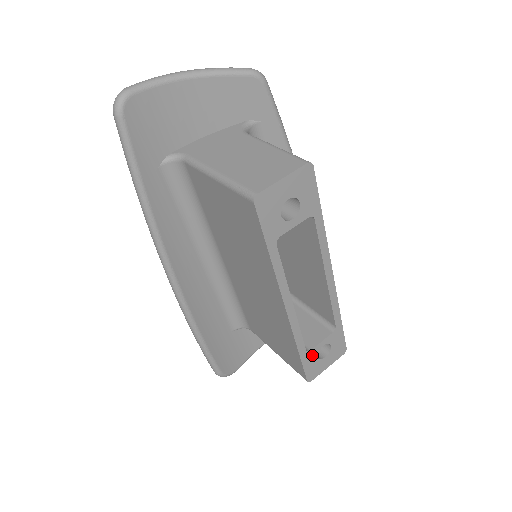
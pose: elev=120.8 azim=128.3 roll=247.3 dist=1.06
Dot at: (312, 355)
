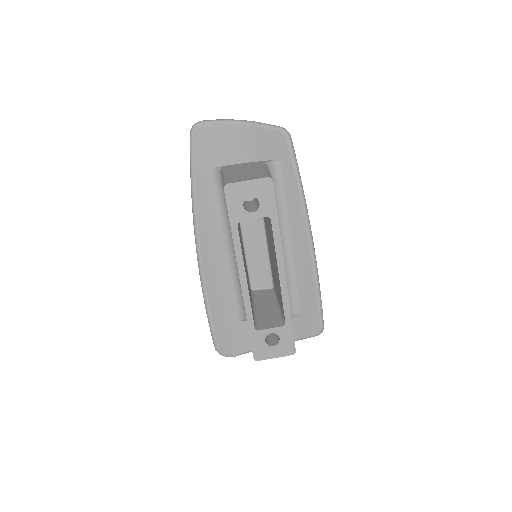
Dot at: (260, 336)
